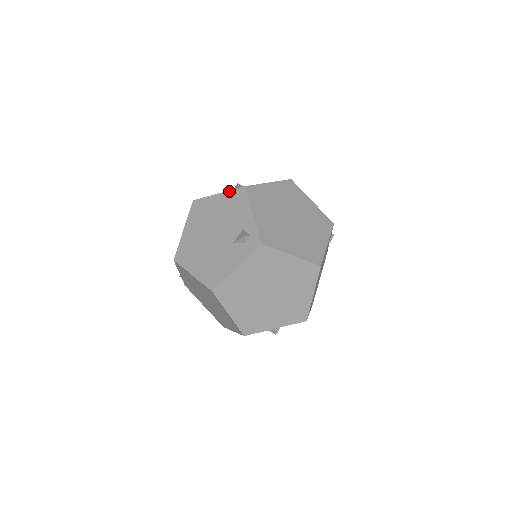
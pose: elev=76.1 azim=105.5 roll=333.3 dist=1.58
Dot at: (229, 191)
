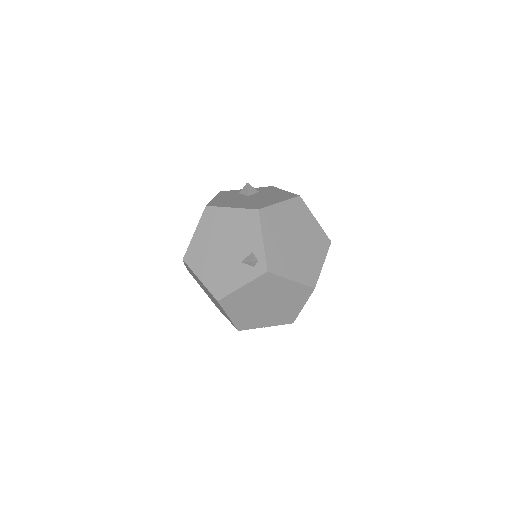
Dot at: (242, 209)
